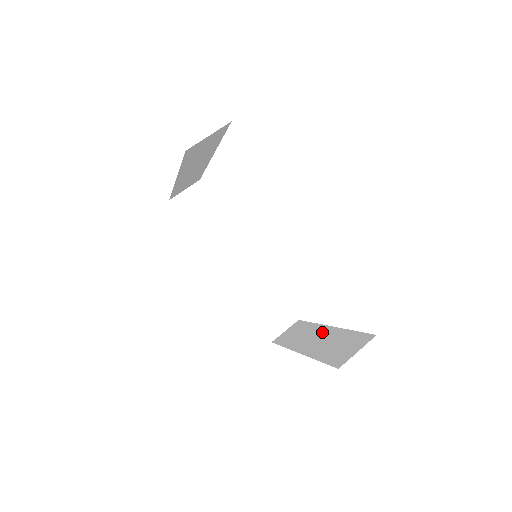
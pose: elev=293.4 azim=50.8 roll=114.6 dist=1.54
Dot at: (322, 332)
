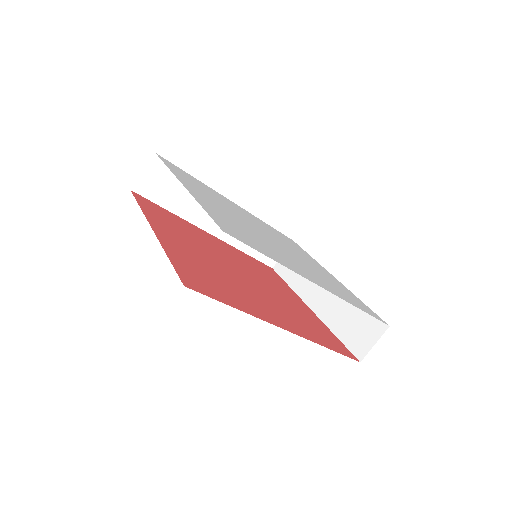
Dot at: occluded
